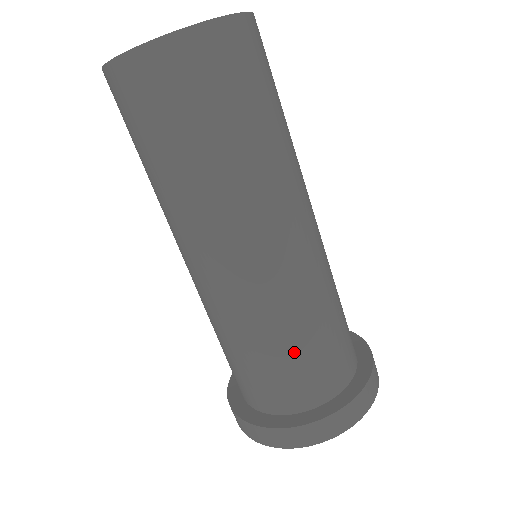
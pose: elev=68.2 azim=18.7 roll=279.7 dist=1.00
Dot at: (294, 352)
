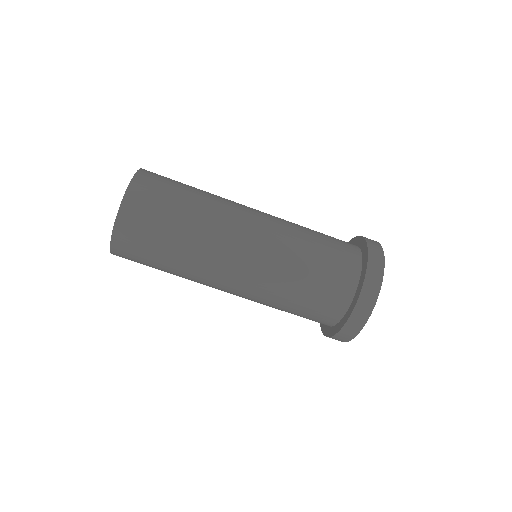
Dot at: (302, 299)
